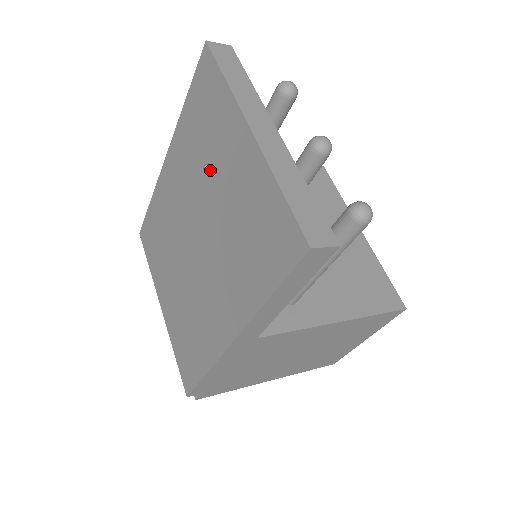
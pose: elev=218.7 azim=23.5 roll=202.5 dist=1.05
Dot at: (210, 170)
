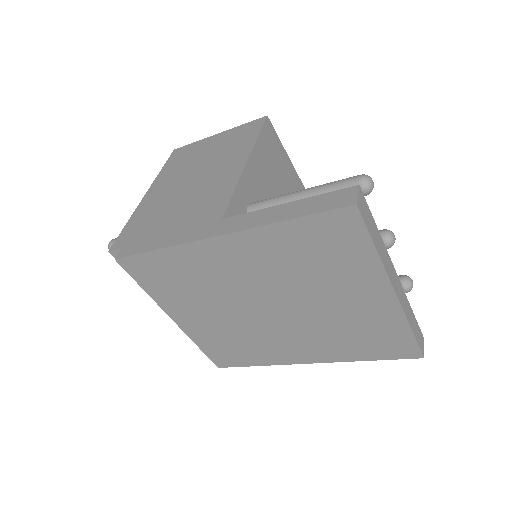
Dot at: (318, 286)
